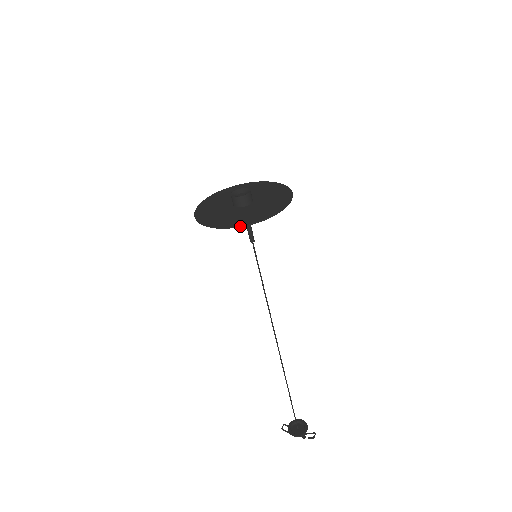
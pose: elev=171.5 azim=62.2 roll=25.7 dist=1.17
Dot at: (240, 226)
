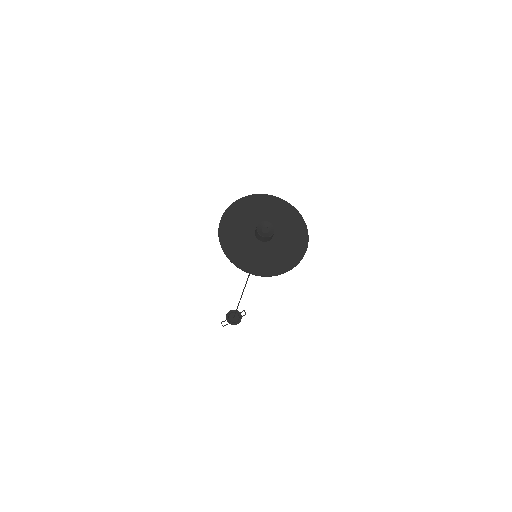
Dot at: occluded
